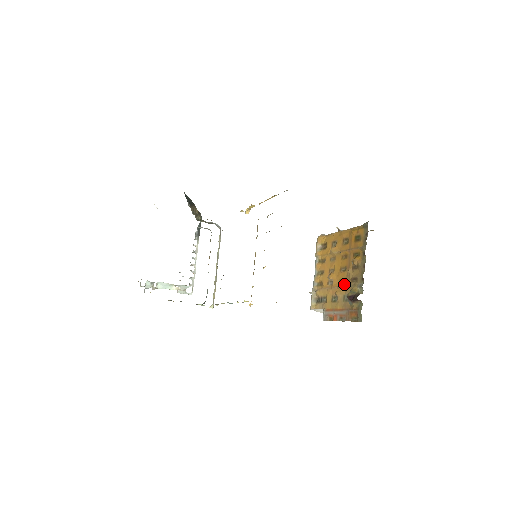
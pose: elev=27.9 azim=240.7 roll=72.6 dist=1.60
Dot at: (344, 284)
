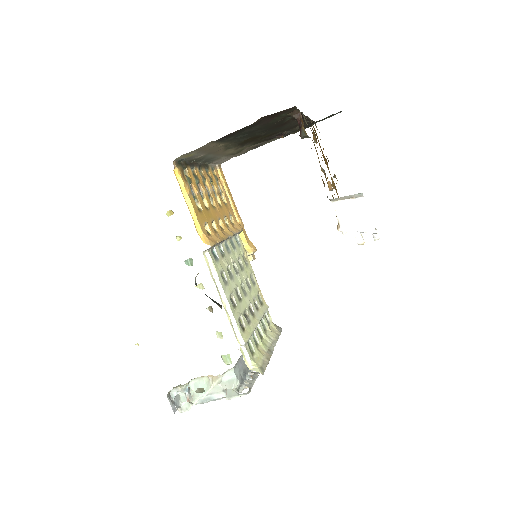
Dot at: occluded
